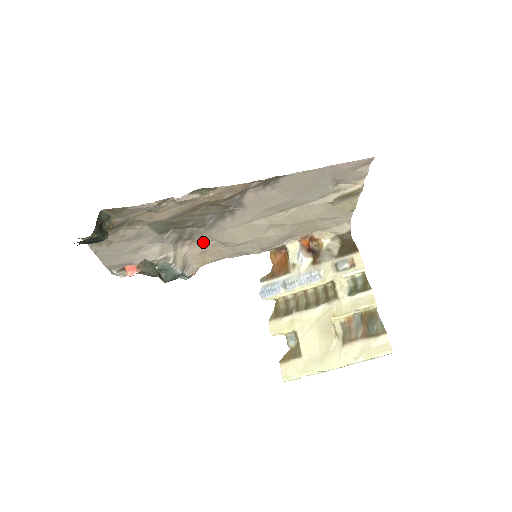
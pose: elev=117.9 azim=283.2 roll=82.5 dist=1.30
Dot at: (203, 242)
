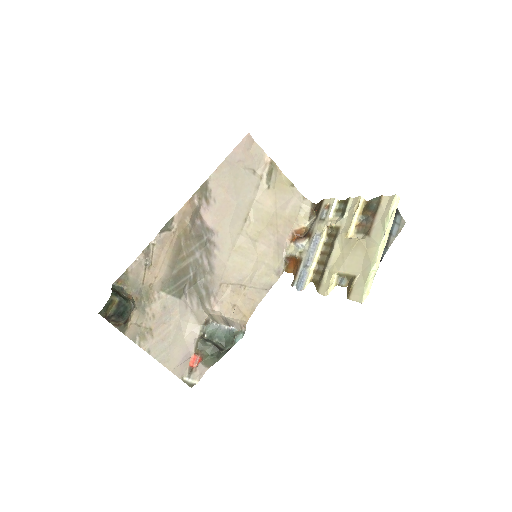
Dot at: (223, 293)
